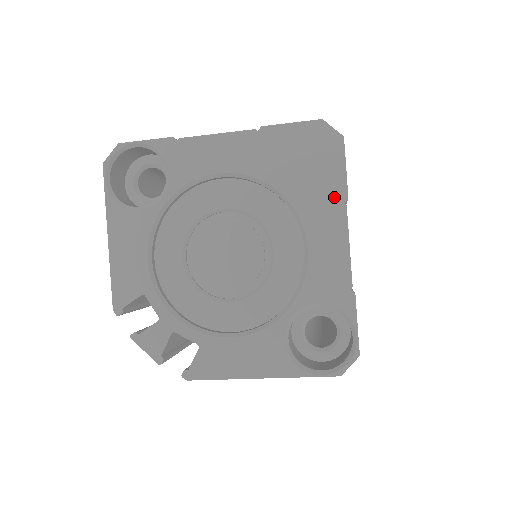
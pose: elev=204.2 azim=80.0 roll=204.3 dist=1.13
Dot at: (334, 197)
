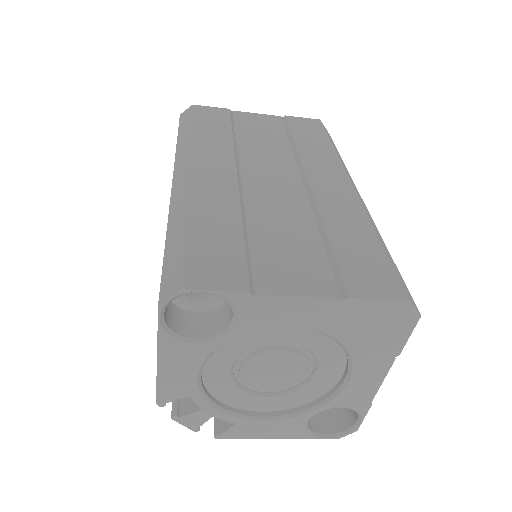
Dot at: (389, 353)
